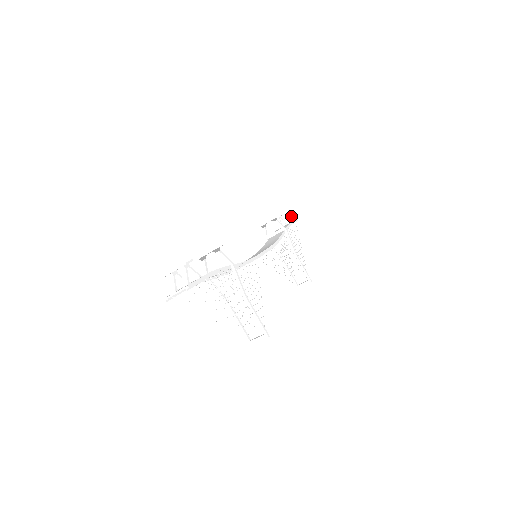
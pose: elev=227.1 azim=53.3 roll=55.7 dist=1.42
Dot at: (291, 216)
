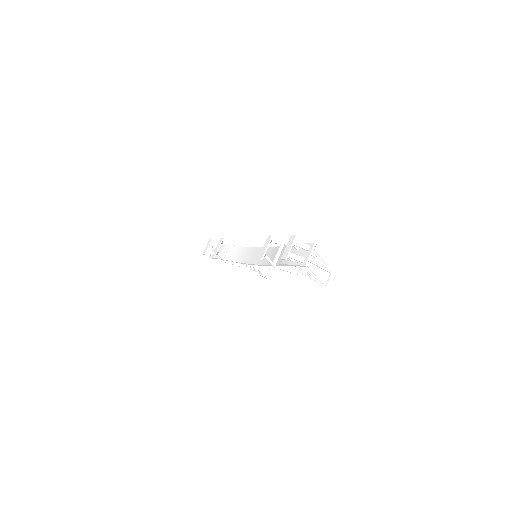
Dot at: occluded
